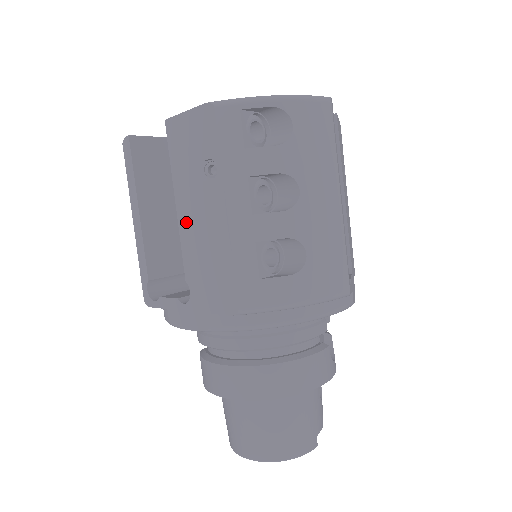
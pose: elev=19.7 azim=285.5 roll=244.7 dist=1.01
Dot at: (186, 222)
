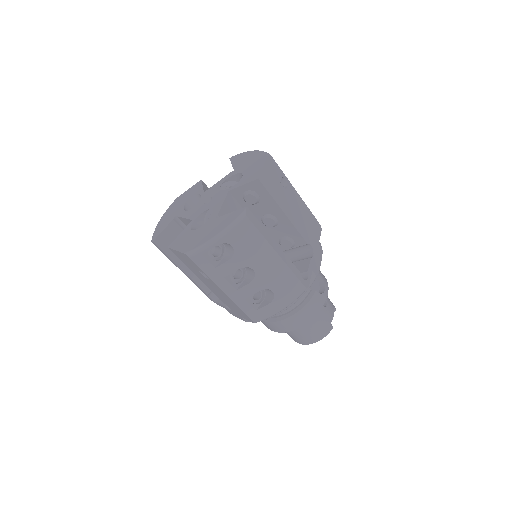
Dot at: (208, 286)
